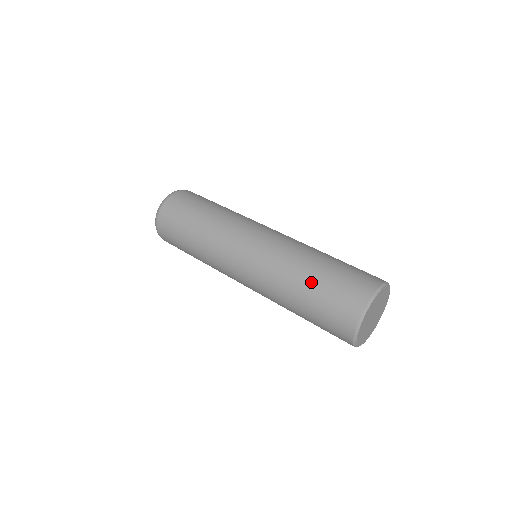
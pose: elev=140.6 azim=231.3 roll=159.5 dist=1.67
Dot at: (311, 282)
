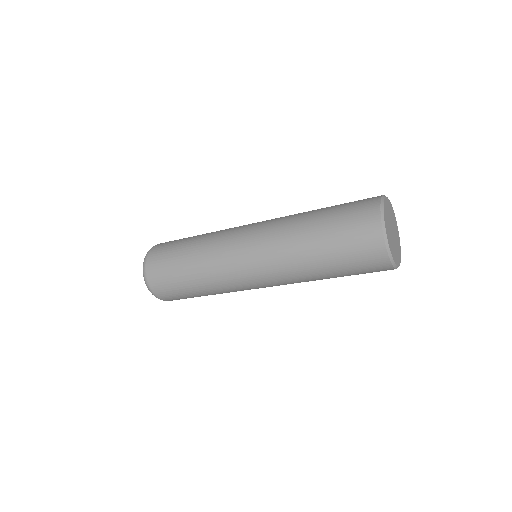
Dot at: (319, 225)
